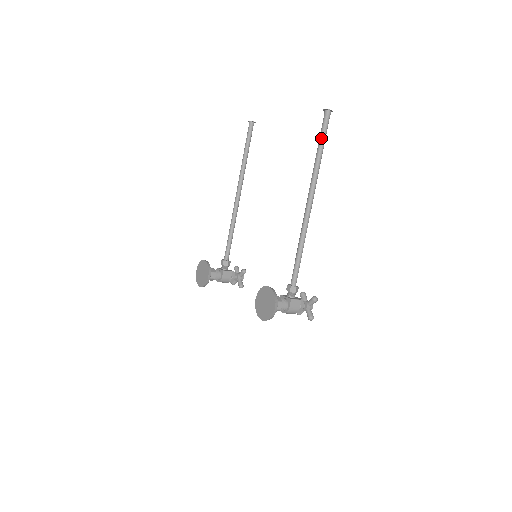
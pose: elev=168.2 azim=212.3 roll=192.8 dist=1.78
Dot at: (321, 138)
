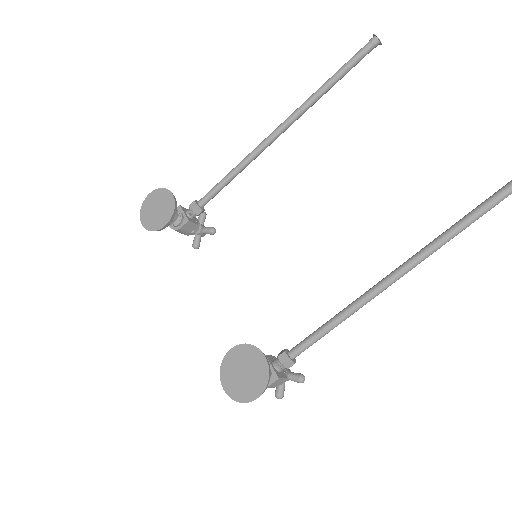
Dot at: (492, 203)
